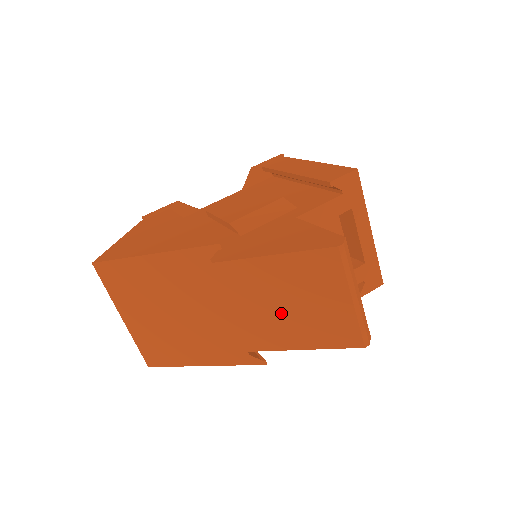
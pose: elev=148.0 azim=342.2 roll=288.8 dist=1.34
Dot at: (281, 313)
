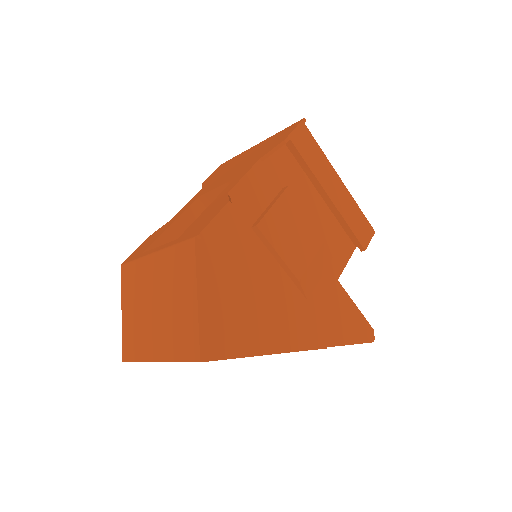
Dot at: occluded
